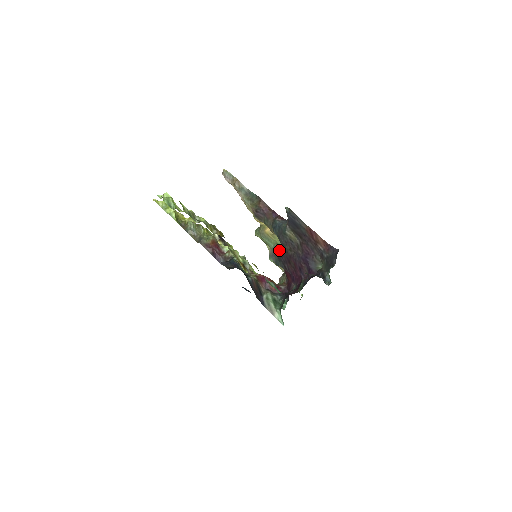
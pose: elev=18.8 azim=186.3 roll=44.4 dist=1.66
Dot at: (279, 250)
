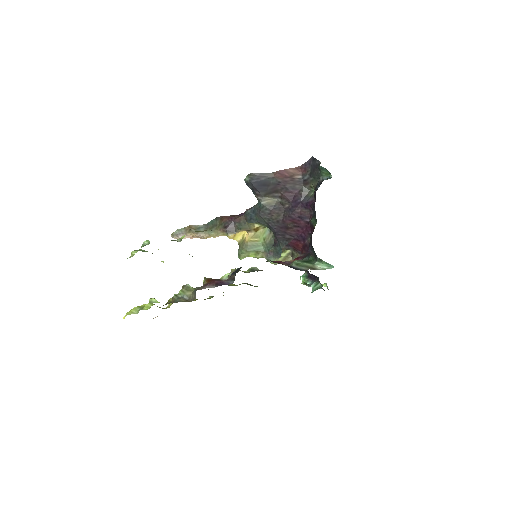
Dot at: (271, 242)
